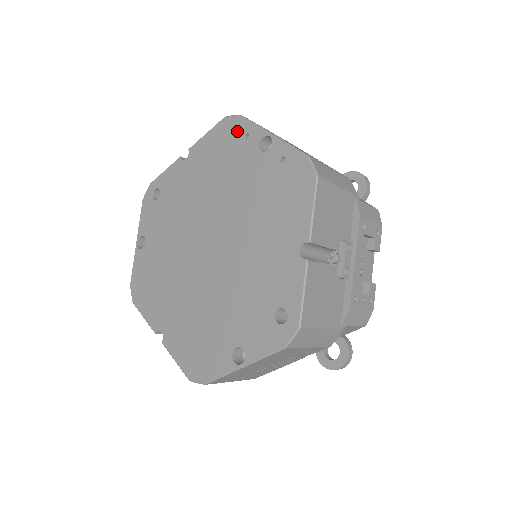
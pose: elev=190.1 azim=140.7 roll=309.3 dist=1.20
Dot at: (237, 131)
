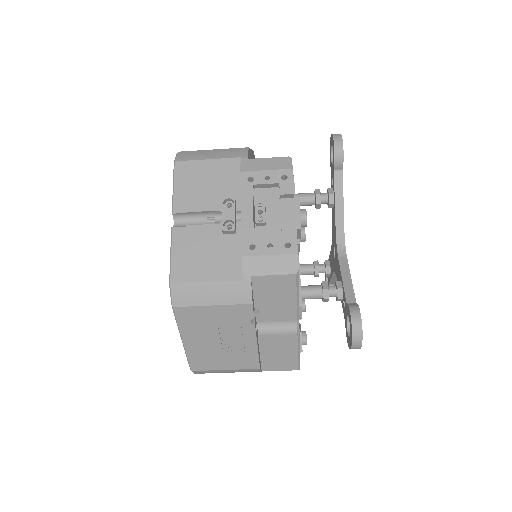
Dot at: occluded
